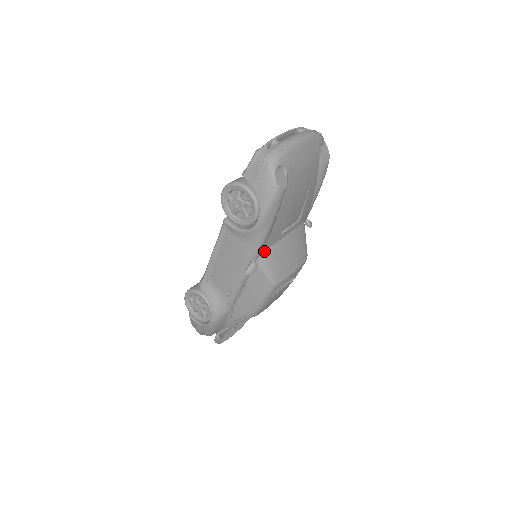
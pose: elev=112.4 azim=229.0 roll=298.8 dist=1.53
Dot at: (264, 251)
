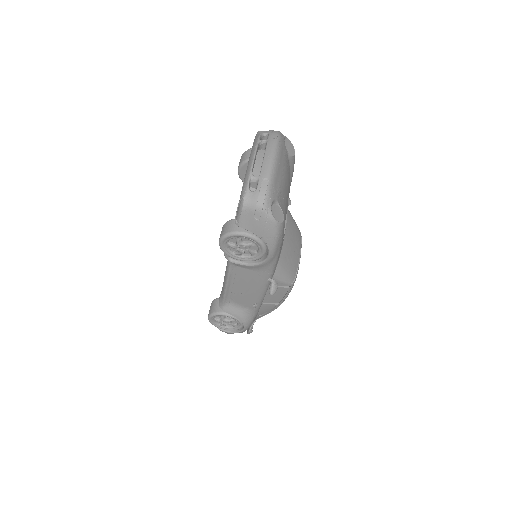
Dot at: (276, 266)
